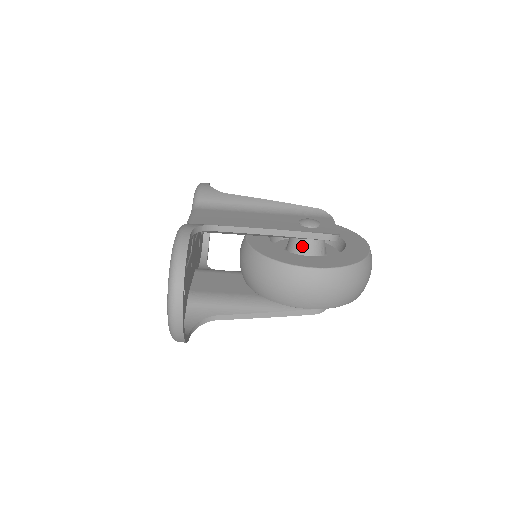
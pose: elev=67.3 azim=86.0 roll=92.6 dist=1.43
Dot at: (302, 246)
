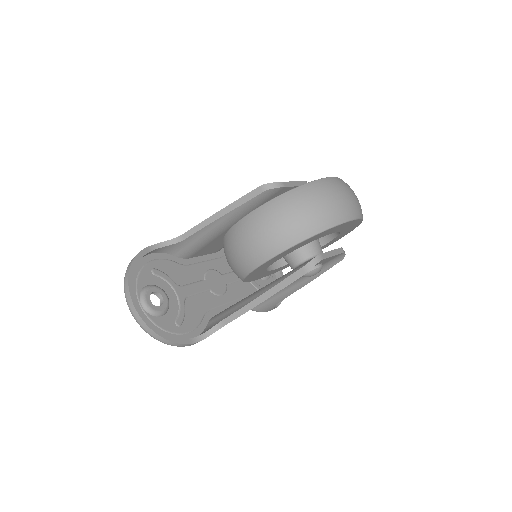
Dot at: occluded
